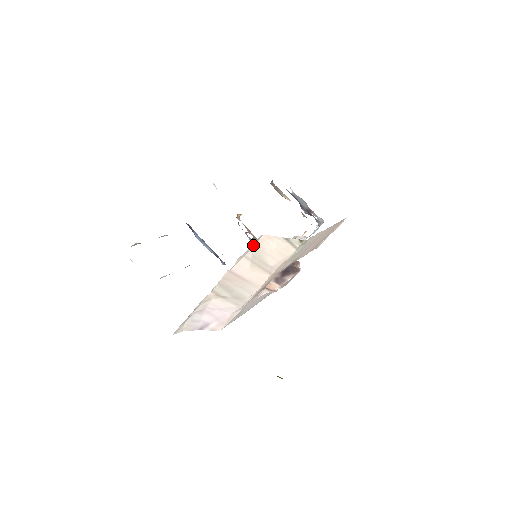
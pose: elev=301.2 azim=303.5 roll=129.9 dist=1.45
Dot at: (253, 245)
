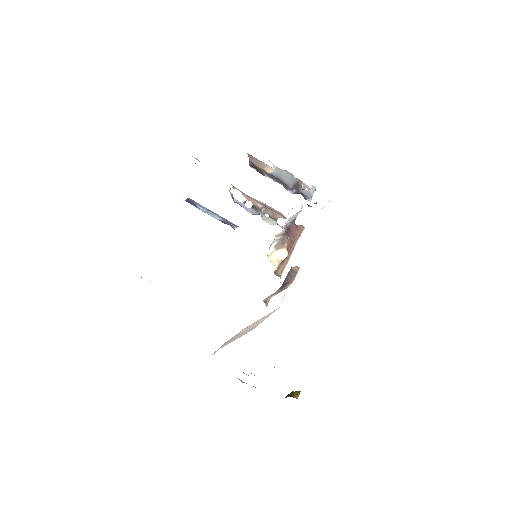
Dot at: occluded
